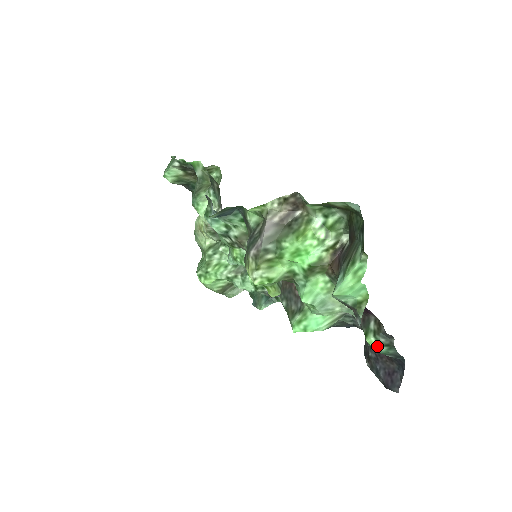
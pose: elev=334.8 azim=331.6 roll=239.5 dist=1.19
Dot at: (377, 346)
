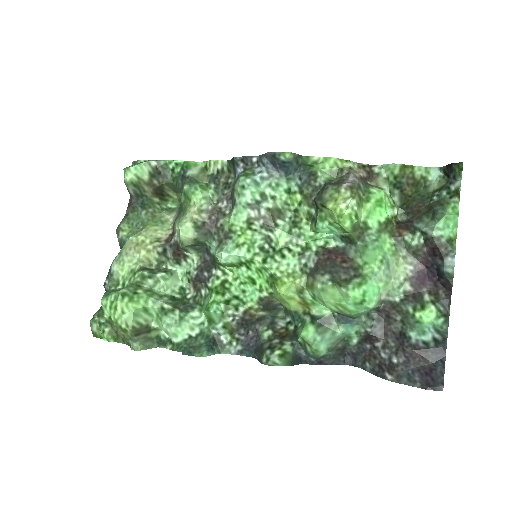
Dot at: (437, 315)
